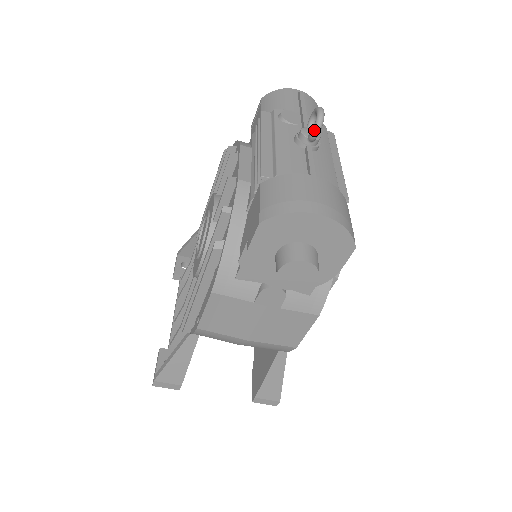
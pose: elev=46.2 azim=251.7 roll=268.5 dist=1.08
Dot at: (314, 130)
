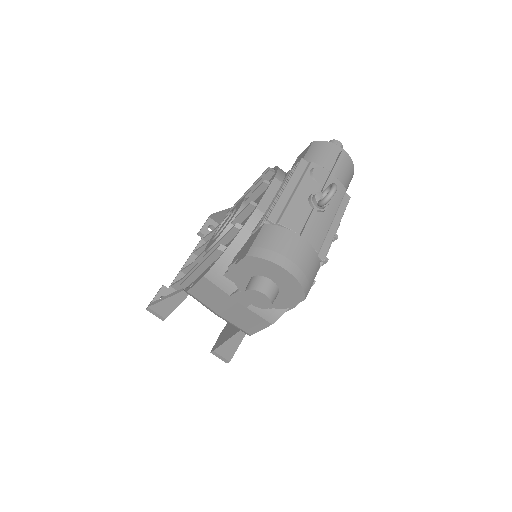
Dot at: (322, 201)
